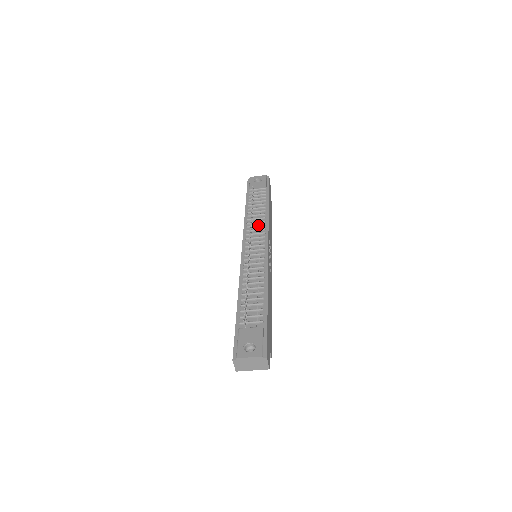
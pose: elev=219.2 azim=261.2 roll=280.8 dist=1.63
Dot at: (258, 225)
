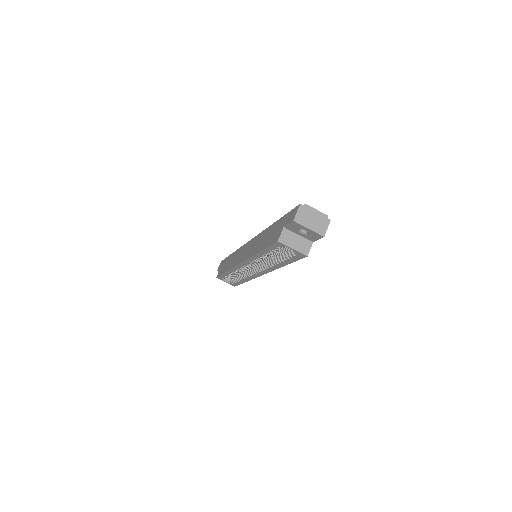
Dot at: occluded
